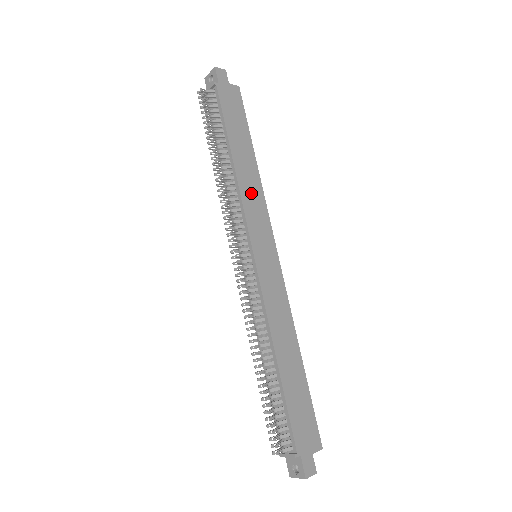
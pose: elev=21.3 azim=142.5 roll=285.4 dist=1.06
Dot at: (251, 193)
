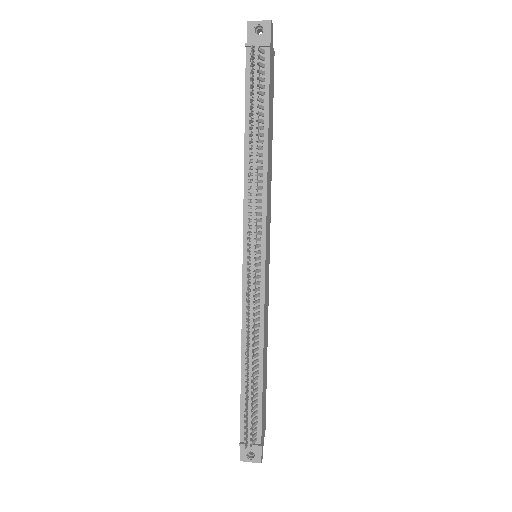
Dot at: (269, 189)
